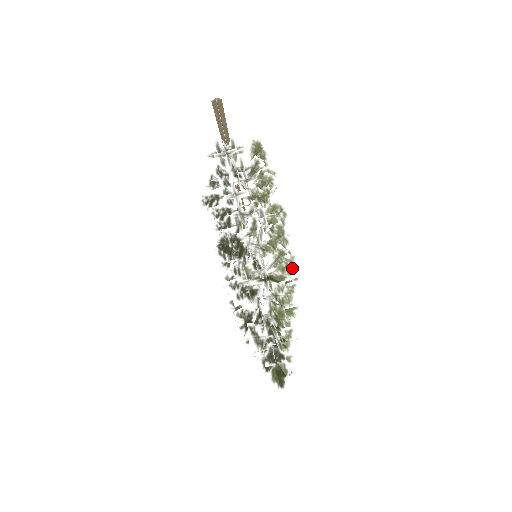
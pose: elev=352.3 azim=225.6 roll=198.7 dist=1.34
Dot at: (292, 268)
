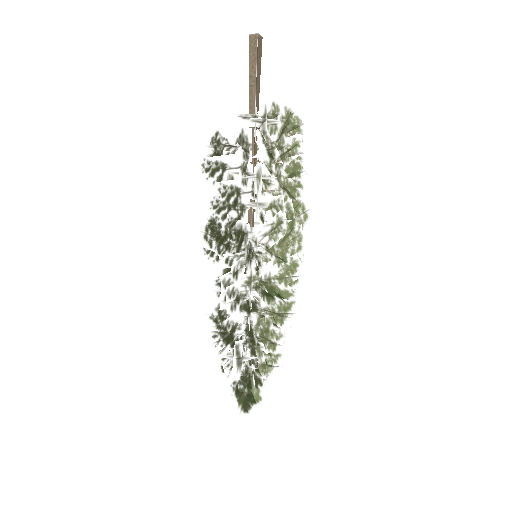
Dot at: occluded
